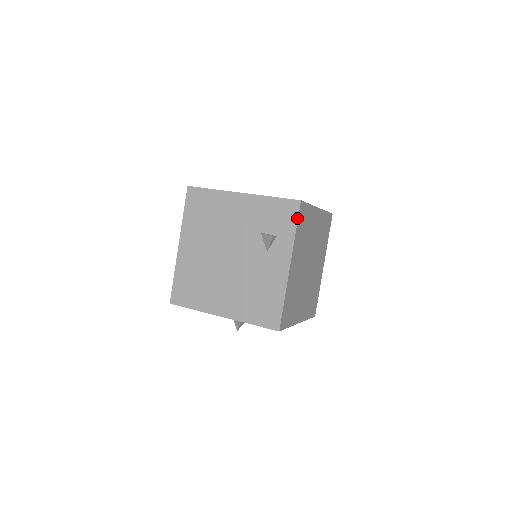
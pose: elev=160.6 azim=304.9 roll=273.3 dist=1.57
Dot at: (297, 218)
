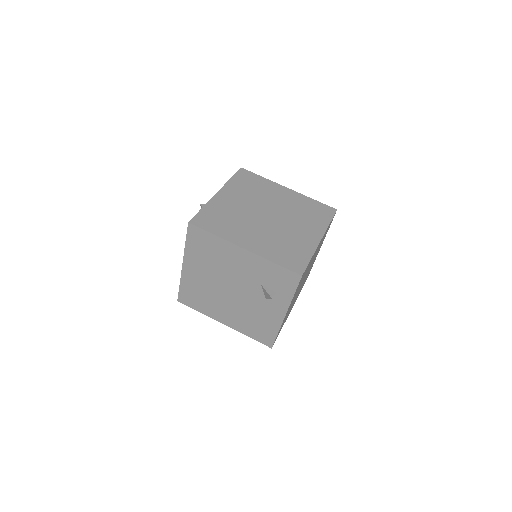
Dot at: (296, 287)
